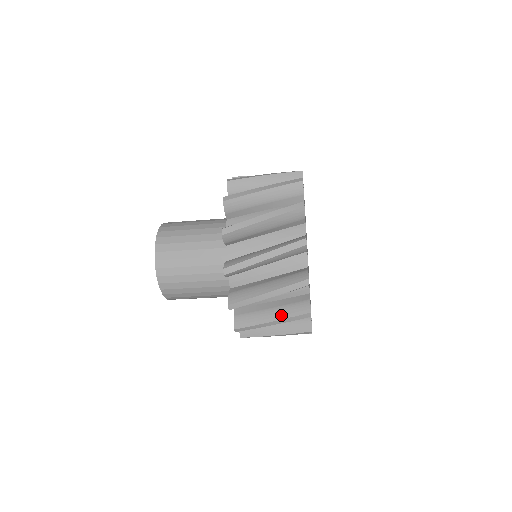
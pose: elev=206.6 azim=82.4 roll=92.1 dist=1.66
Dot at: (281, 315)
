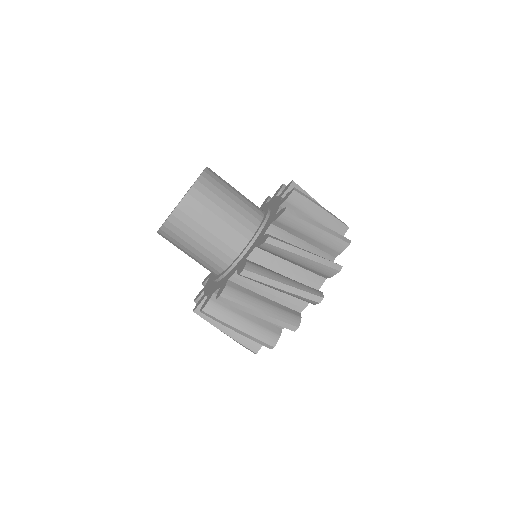
Dot at: (272, 313)
